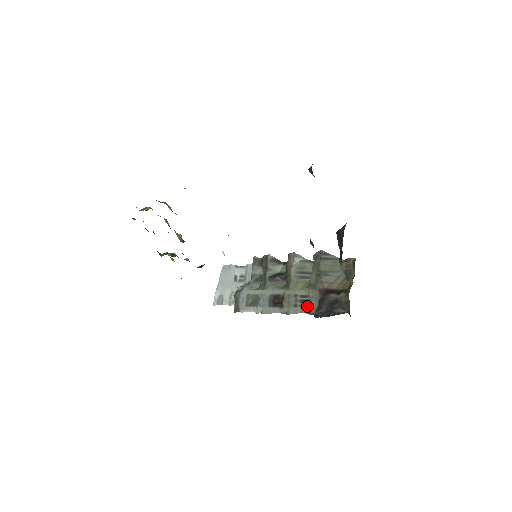
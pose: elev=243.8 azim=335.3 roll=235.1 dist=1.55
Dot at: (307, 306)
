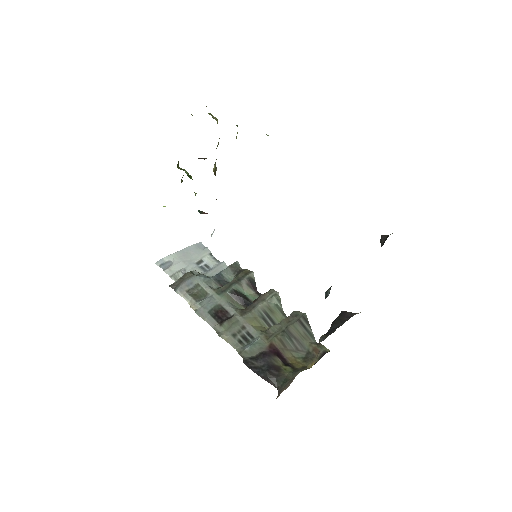
Dot at: (245, 346)
